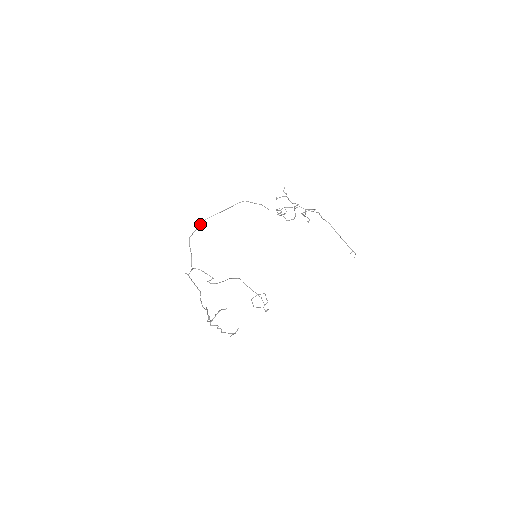
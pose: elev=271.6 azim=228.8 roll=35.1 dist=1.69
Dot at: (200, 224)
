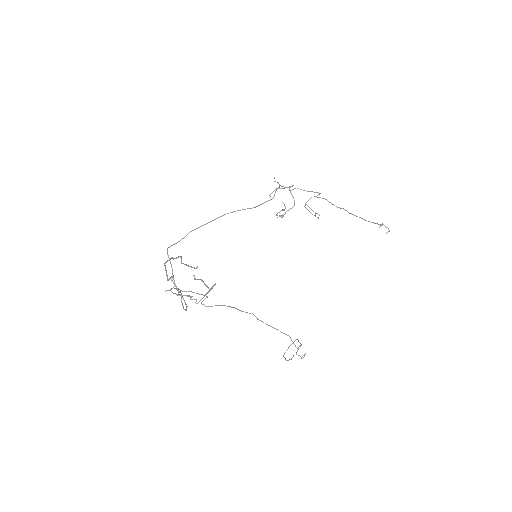
Dot at: (182, 238)
